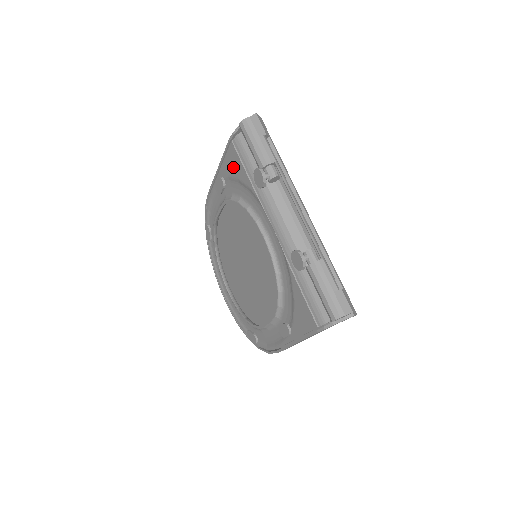
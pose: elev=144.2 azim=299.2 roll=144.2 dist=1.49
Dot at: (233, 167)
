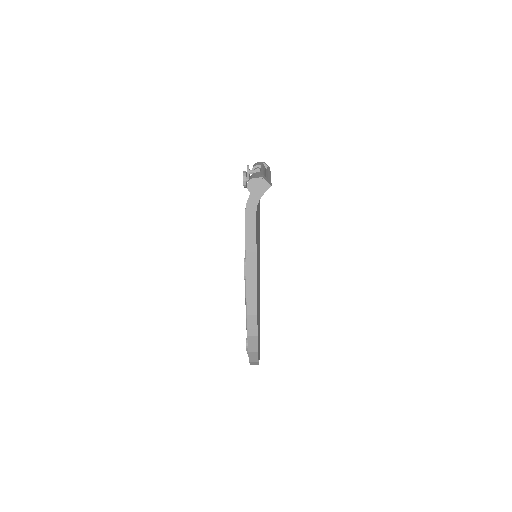
Dot at: occluded
